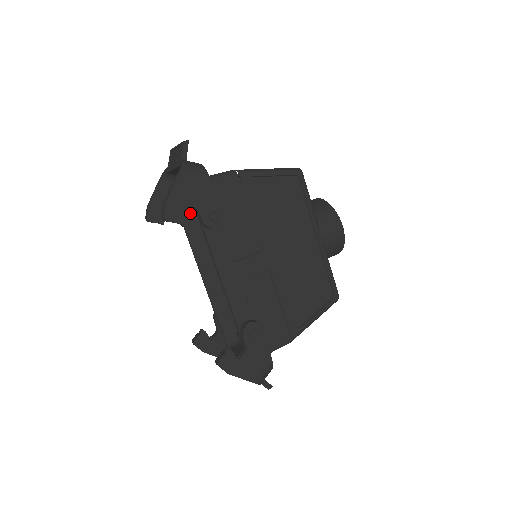
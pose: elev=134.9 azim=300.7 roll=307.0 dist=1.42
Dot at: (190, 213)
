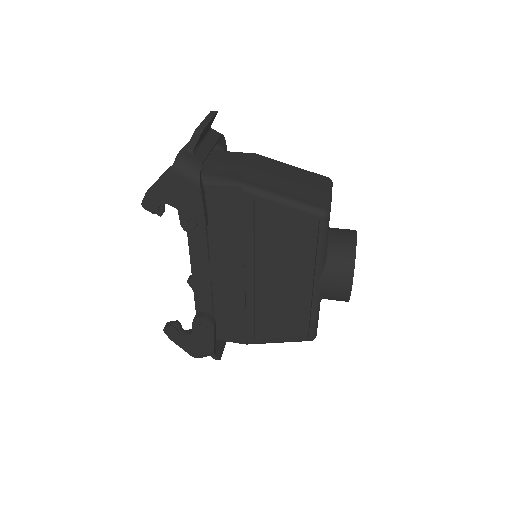
Dot at: occluded
